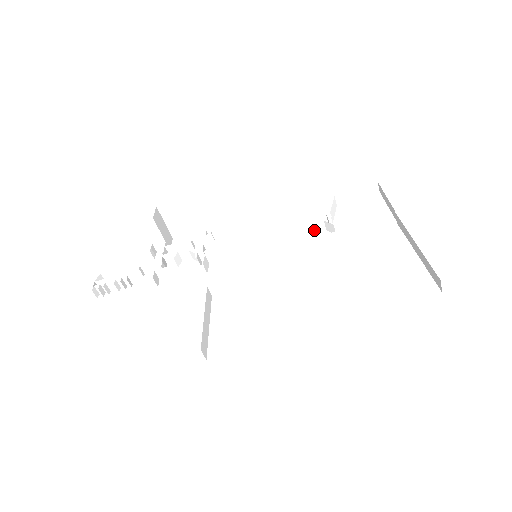
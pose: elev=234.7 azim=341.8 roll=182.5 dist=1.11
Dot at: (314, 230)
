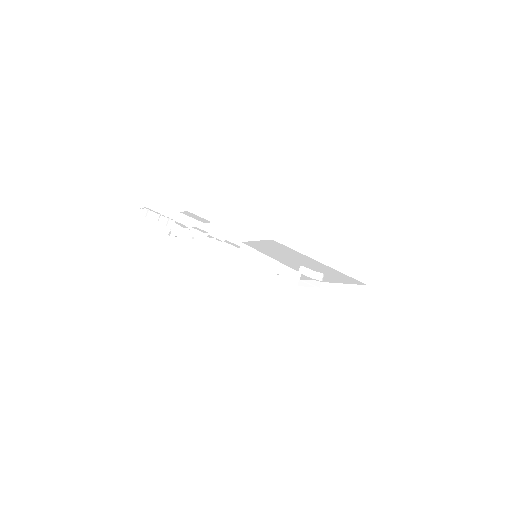
Dot at: (278, 270)
